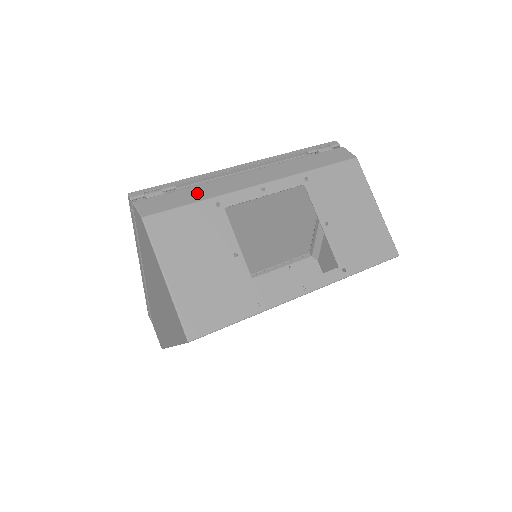
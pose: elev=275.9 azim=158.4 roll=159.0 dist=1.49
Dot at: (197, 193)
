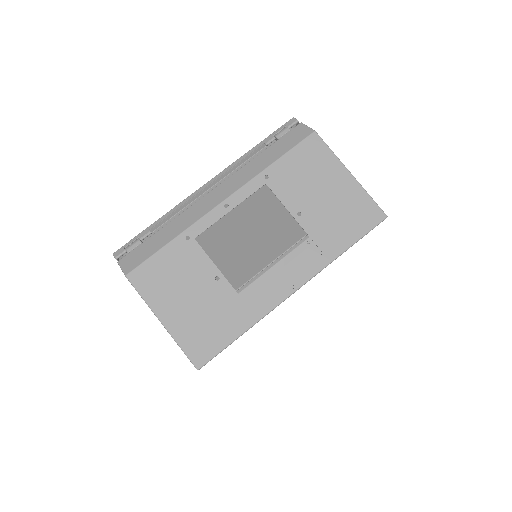
Dot at: (168, 233)
